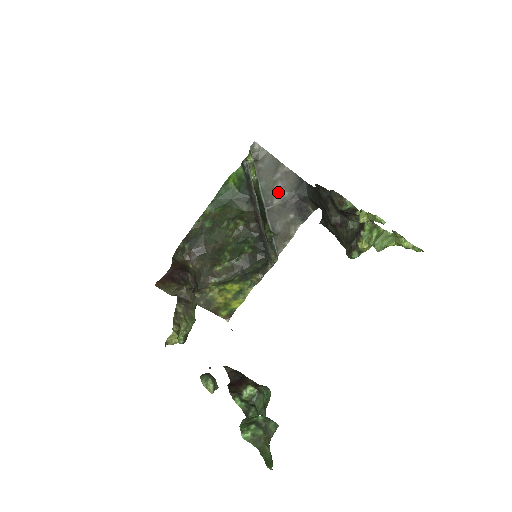
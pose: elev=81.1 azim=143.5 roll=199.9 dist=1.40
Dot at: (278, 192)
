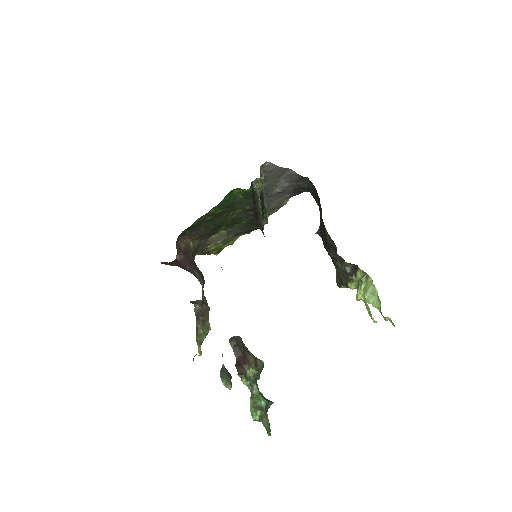
Dot at: (279, 185)
